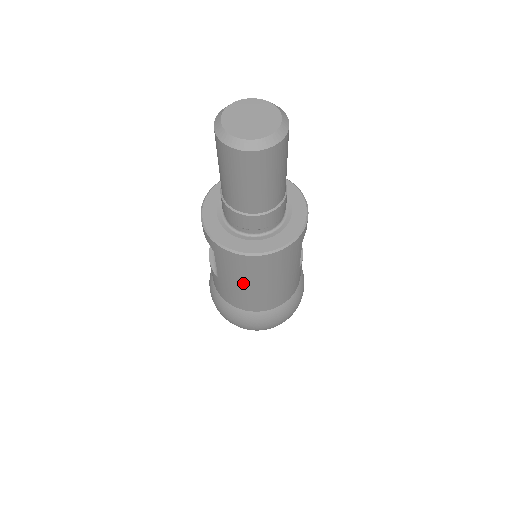
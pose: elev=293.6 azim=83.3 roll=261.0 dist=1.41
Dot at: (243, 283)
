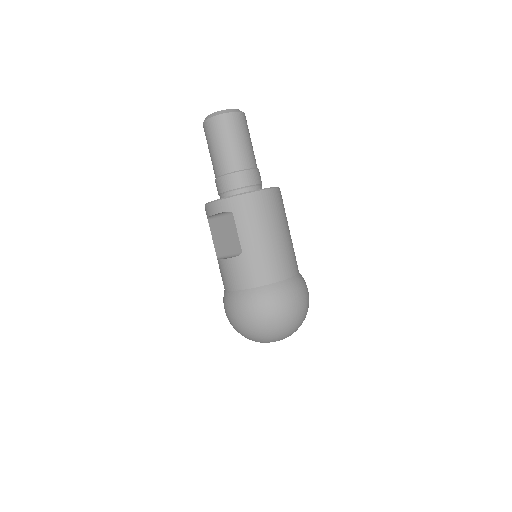
Dot at: (264, 234)
